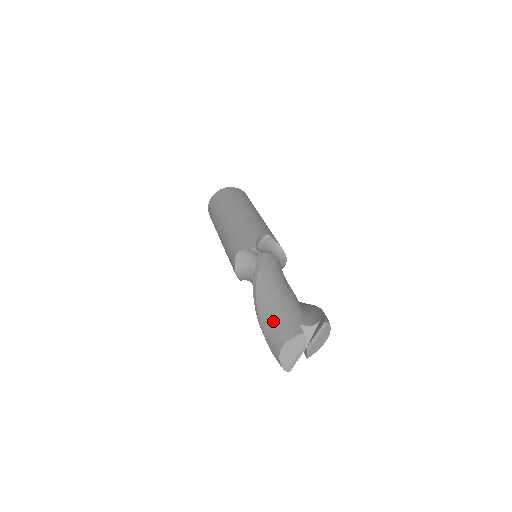
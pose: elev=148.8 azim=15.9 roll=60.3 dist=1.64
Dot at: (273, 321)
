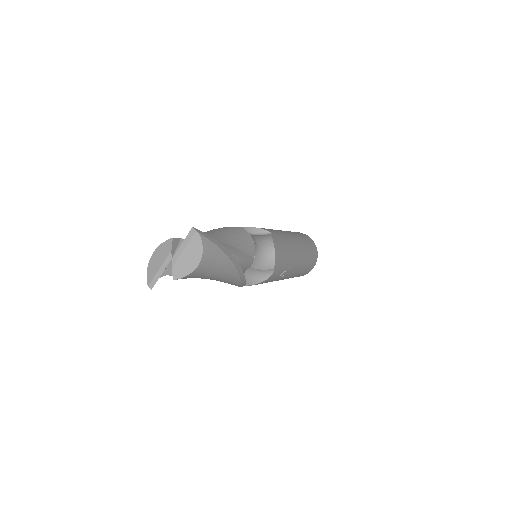
Dot at: occluded
